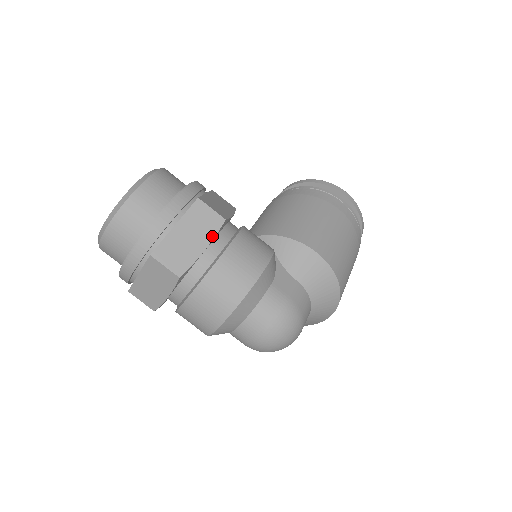
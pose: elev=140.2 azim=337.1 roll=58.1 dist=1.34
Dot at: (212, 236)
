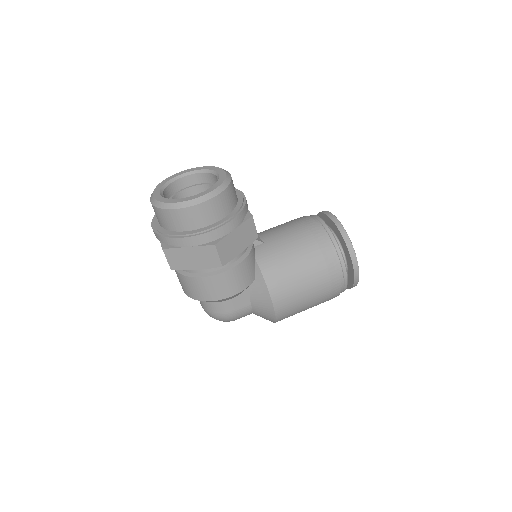
Dot at: (207, 267)
